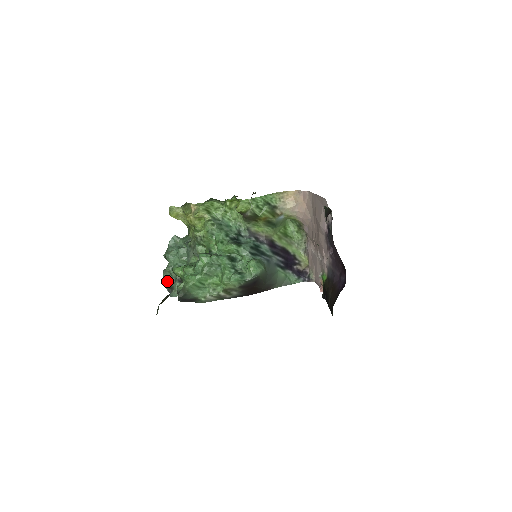
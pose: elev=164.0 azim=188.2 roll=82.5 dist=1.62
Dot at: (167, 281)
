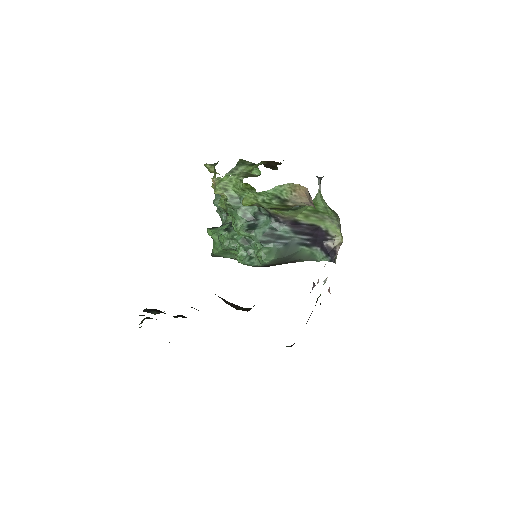
Dot at: occluded
